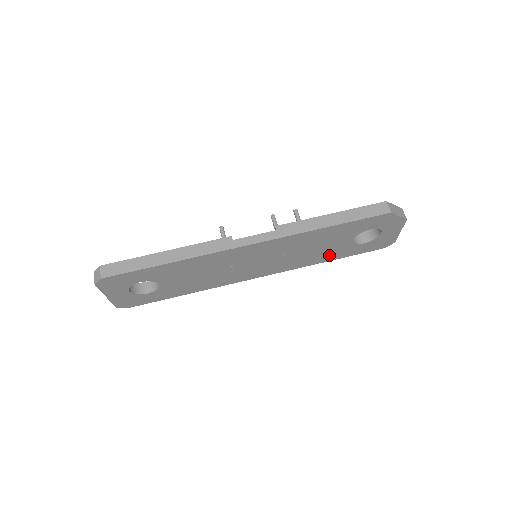
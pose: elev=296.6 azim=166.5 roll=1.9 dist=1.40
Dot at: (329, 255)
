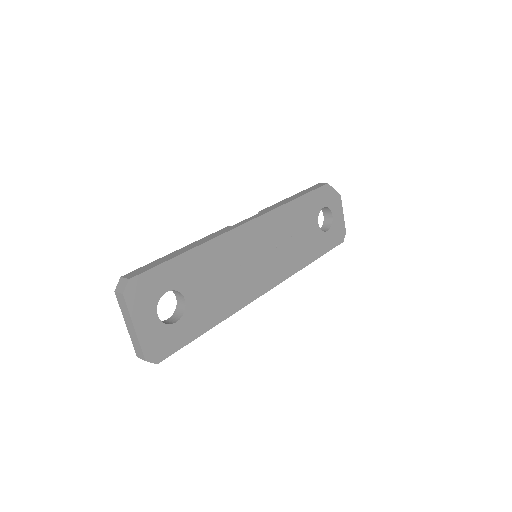
Dot at: (310, 251)
